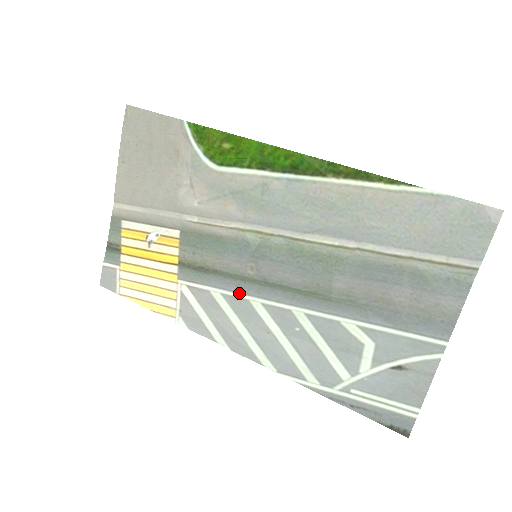
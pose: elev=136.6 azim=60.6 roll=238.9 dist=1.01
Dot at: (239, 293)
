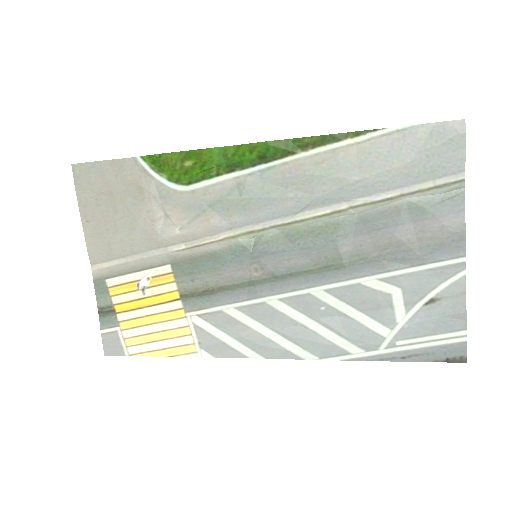
Dot at: (252, 299)
